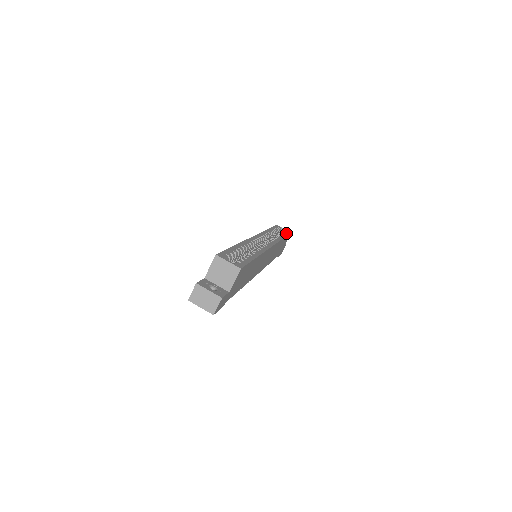
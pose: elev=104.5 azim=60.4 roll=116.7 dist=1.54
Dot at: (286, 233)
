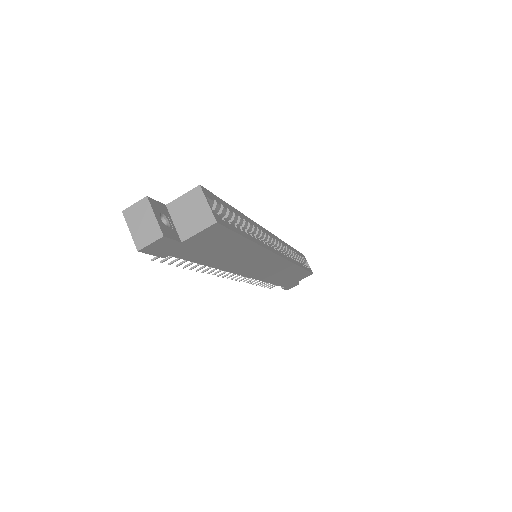
Dot at: (307, 268)
